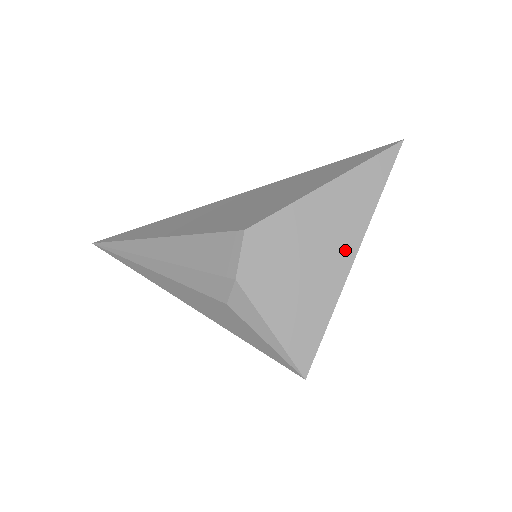
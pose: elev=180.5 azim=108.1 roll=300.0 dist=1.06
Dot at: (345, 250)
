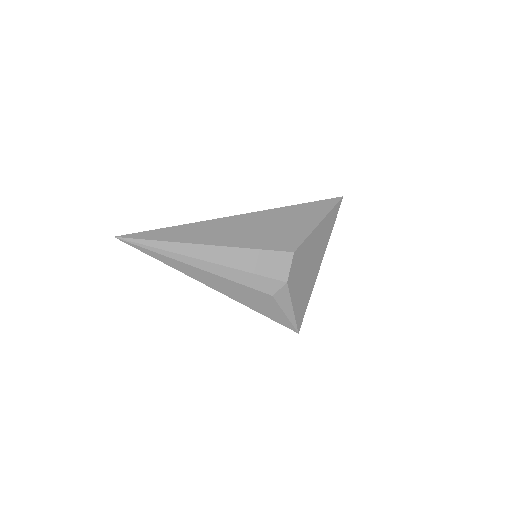
Dot at: (320, 259)
